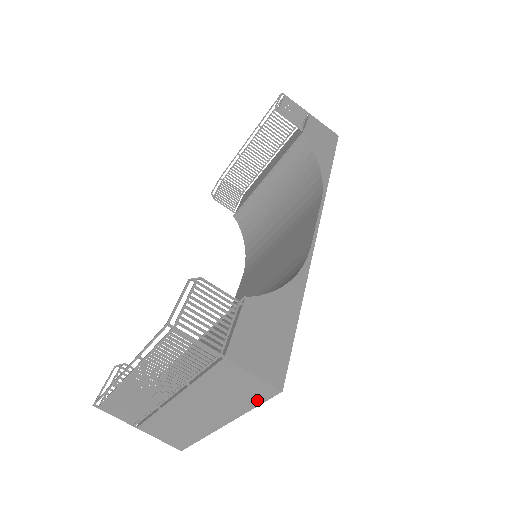
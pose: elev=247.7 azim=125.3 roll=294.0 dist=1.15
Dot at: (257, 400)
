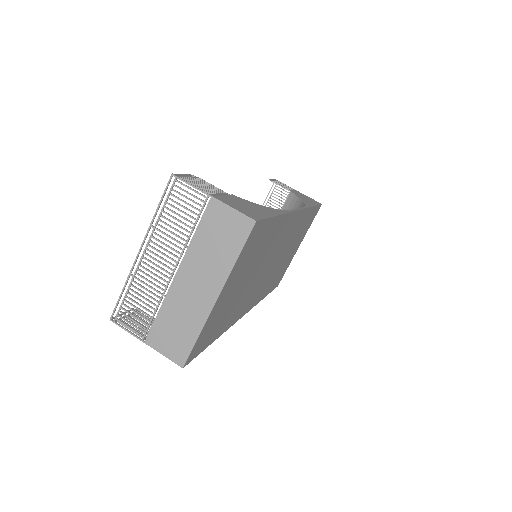
Dot at: (239, 243)
